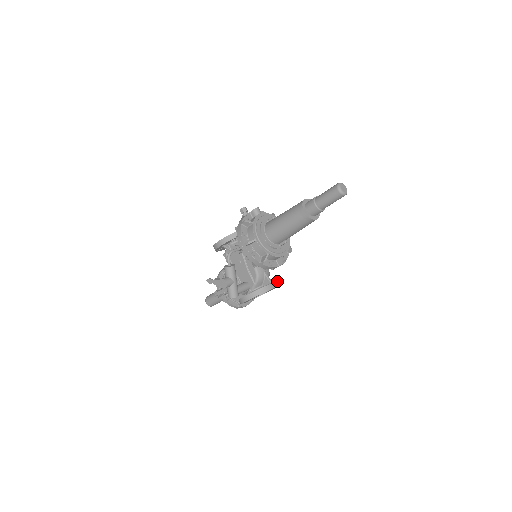
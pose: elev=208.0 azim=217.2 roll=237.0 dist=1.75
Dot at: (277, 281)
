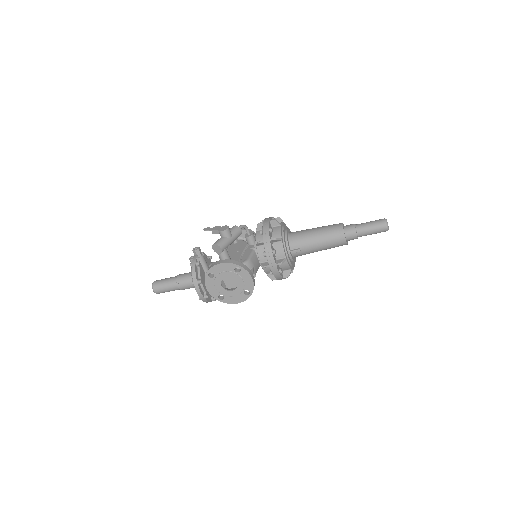
Dot at: occluded
